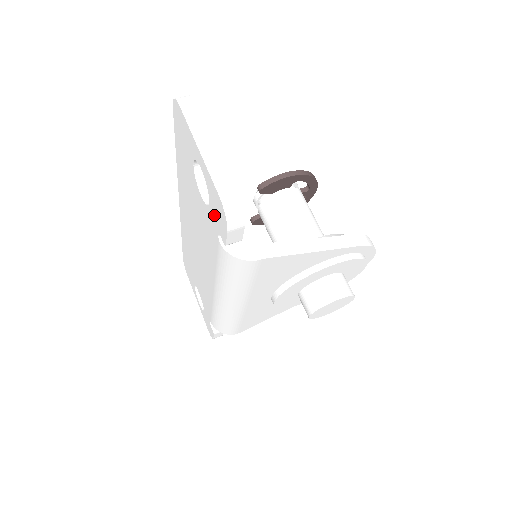
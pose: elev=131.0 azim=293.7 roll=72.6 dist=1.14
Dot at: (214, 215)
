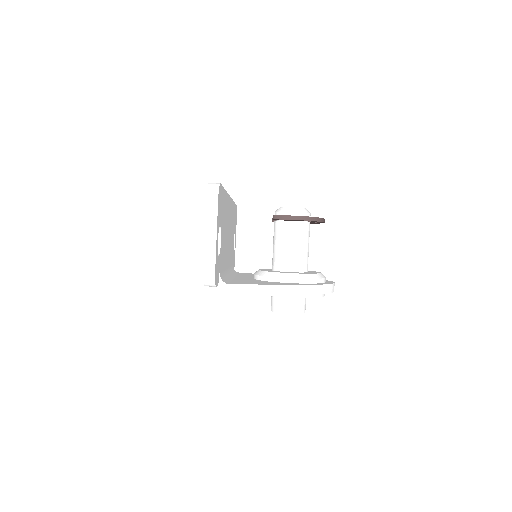
Dot at: occluded
